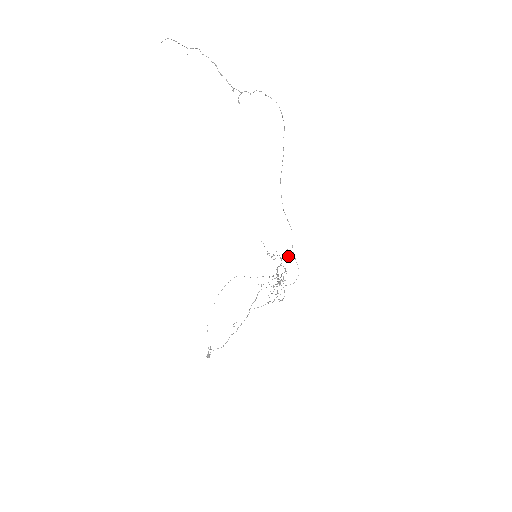
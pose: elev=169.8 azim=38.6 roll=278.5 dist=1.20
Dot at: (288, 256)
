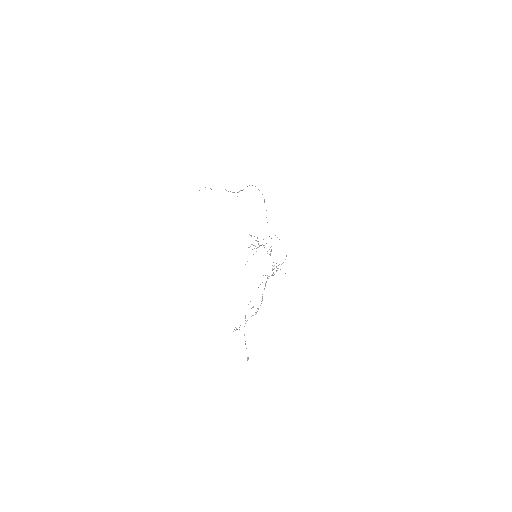
Dot at: occluded
